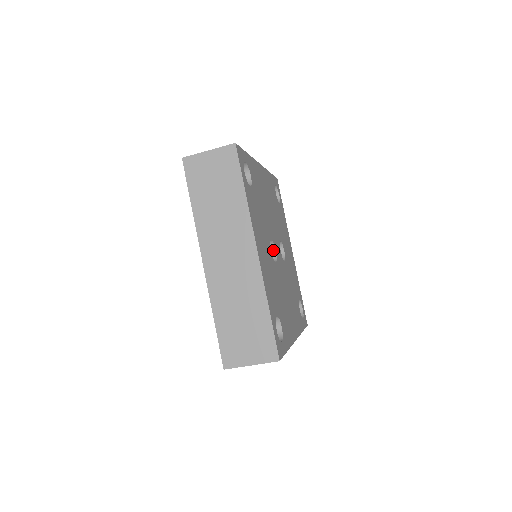
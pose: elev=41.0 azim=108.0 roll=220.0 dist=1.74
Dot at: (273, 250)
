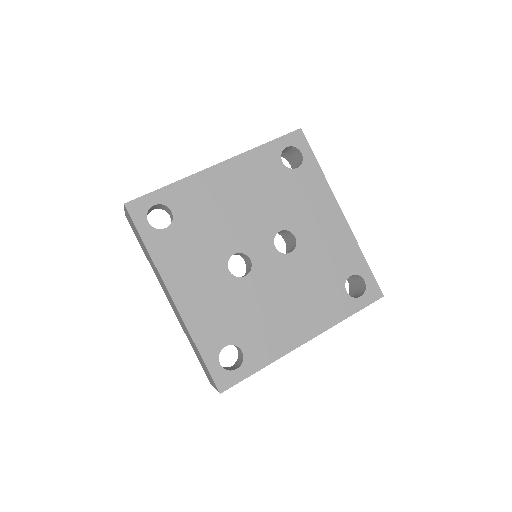
Dot at: (249, 258)
